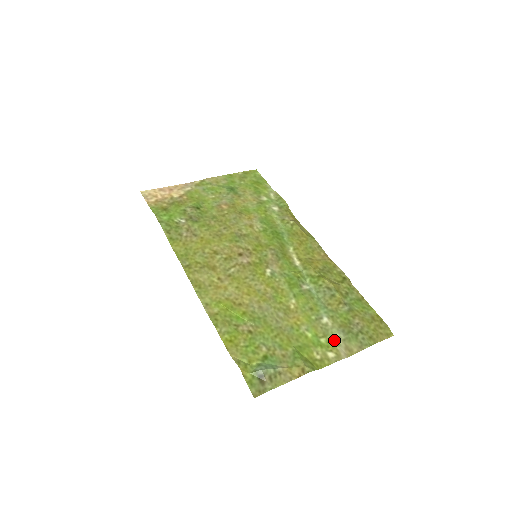
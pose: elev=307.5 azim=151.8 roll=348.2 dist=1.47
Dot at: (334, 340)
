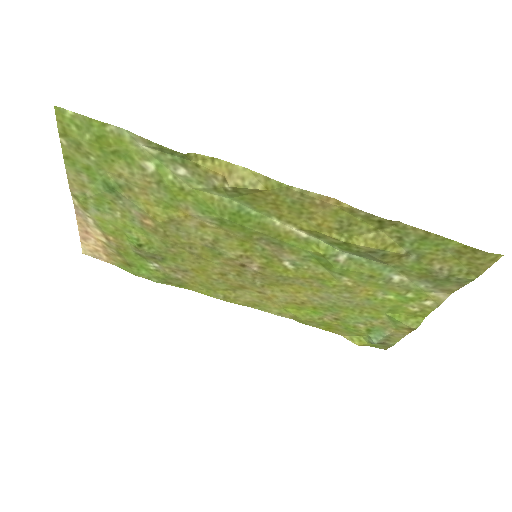
Dot at: (422, 291)
